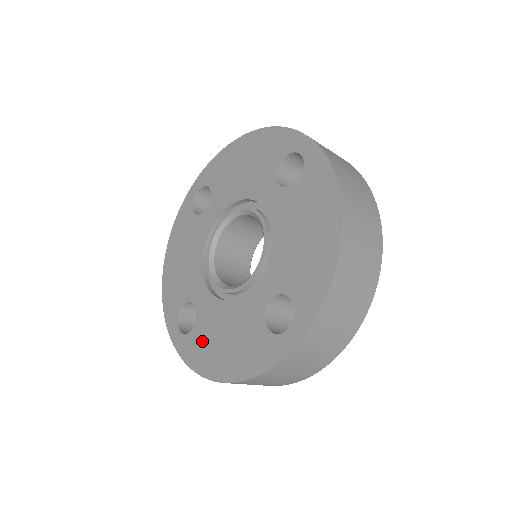
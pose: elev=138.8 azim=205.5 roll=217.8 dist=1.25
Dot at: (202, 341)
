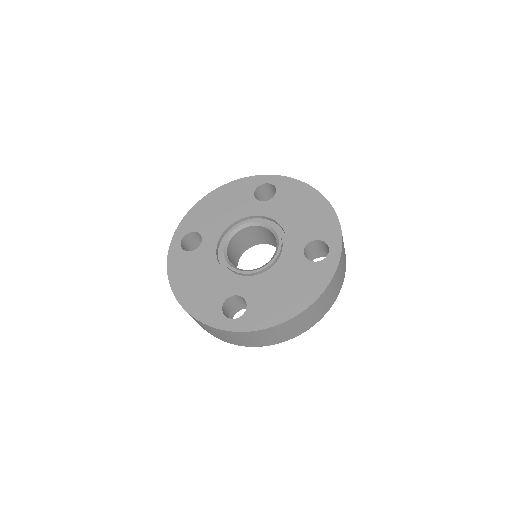
Dot at: (263, 306)
